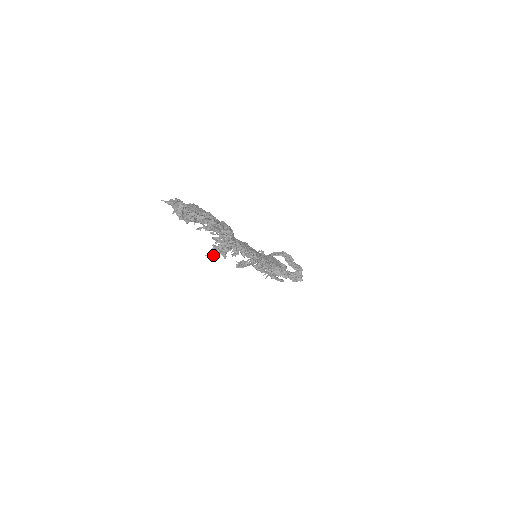
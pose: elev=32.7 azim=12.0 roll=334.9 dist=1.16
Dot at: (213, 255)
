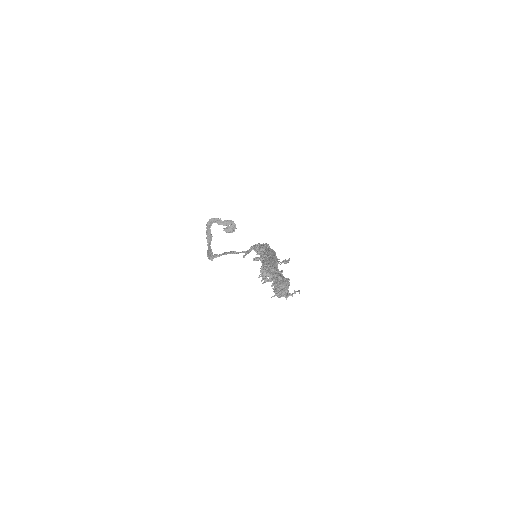
Dot at: occluded
